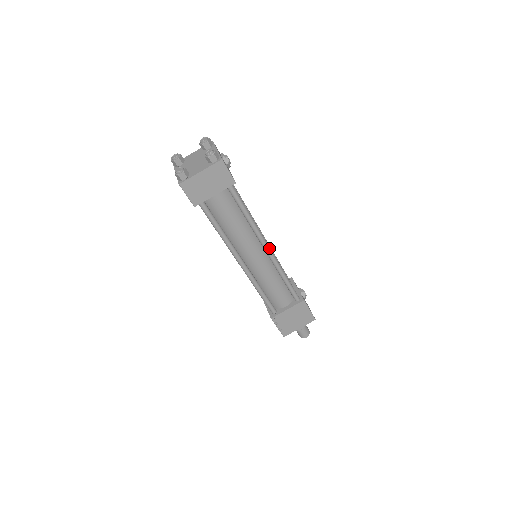
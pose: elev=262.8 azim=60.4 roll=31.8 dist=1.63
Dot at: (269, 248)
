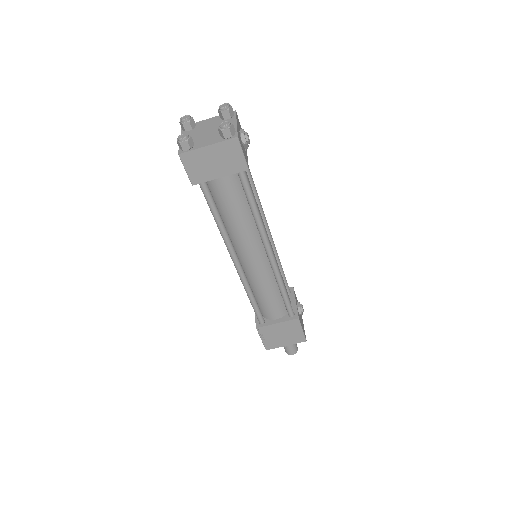
Dot at: (272, 252)
